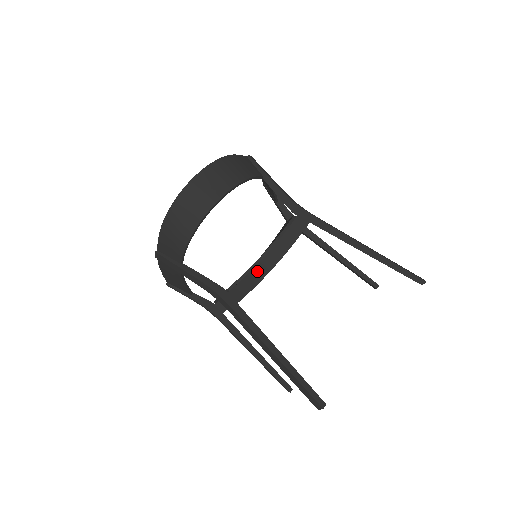
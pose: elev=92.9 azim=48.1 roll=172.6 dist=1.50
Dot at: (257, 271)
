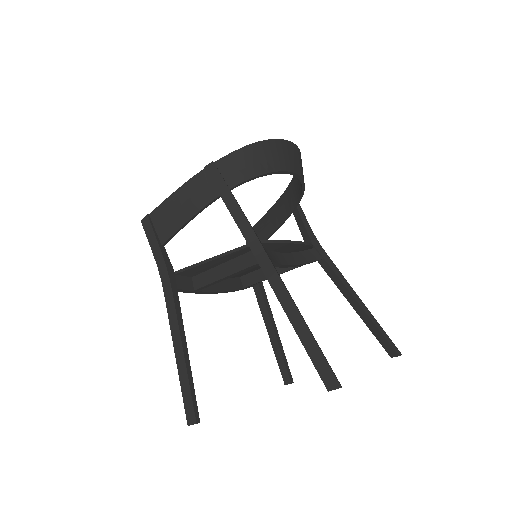
Dot at: (276, 255)
